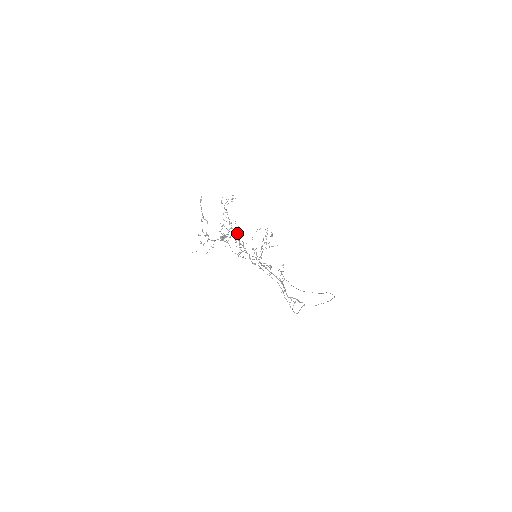
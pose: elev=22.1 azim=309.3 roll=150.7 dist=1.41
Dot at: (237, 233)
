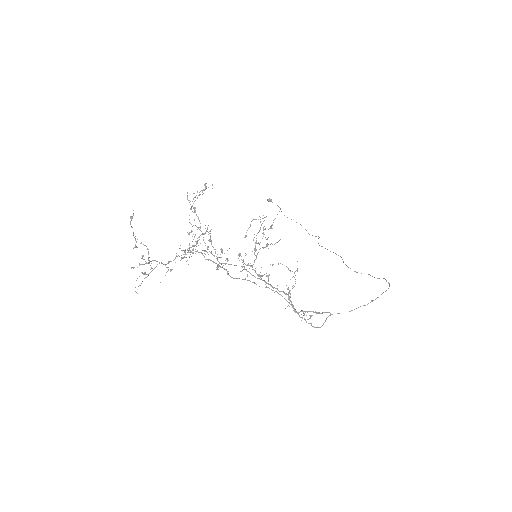
Dot at: (210, 239)
